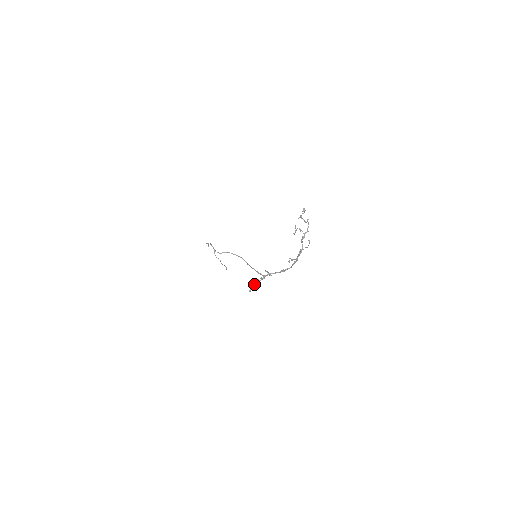
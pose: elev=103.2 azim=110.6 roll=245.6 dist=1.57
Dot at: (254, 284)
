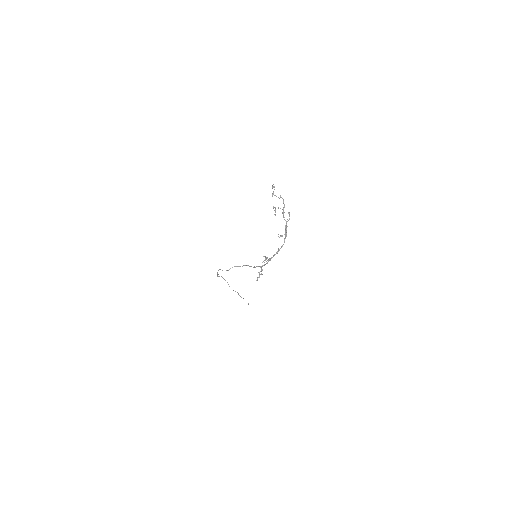
Dot at: (259, 273)
